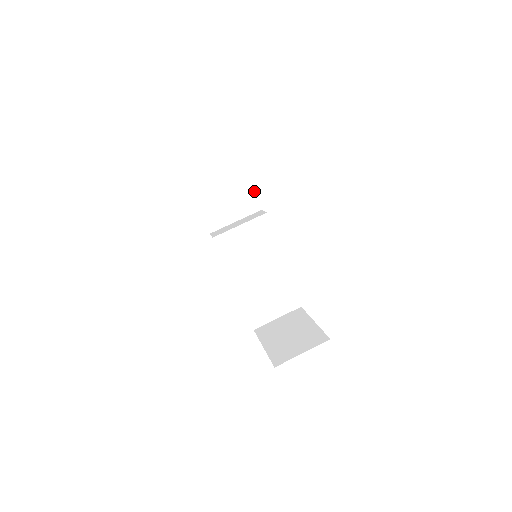
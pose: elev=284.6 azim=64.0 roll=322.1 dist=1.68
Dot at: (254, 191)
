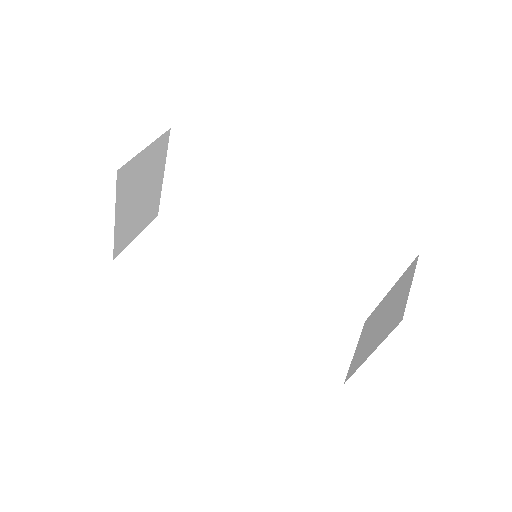
Dot at: (205, 241)
